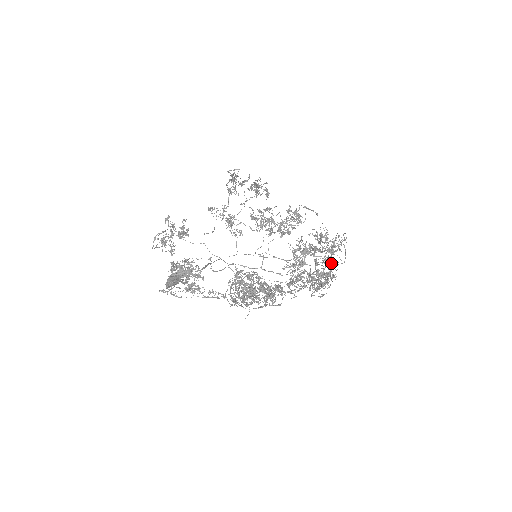
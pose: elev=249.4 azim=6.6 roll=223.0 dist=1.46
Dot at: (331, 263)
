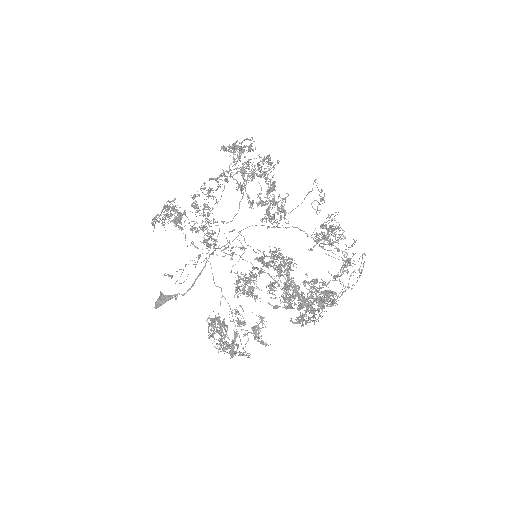
Dot at: (327, 301)
